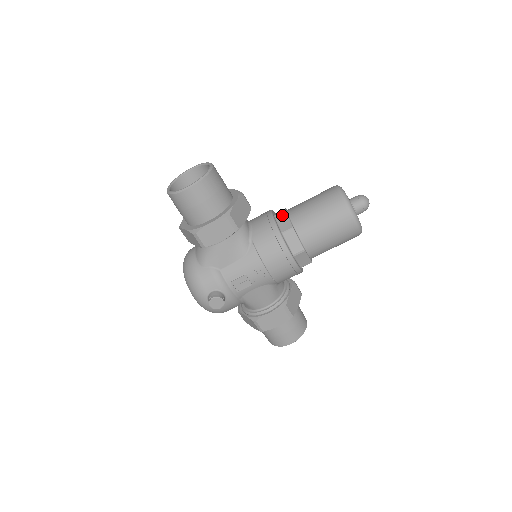
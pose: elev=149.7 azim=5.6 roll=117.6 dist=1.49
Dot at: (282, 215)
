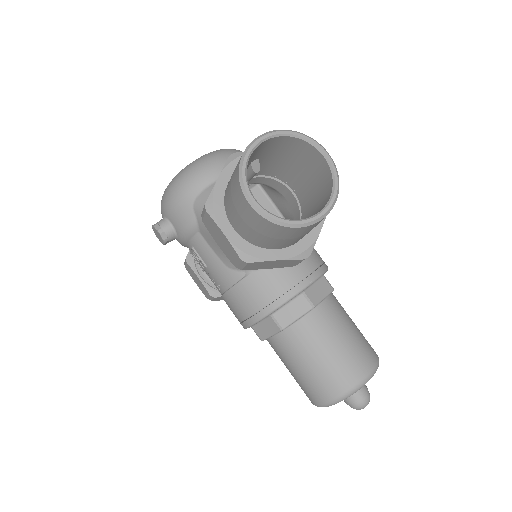
Dot at: (304, 306)
